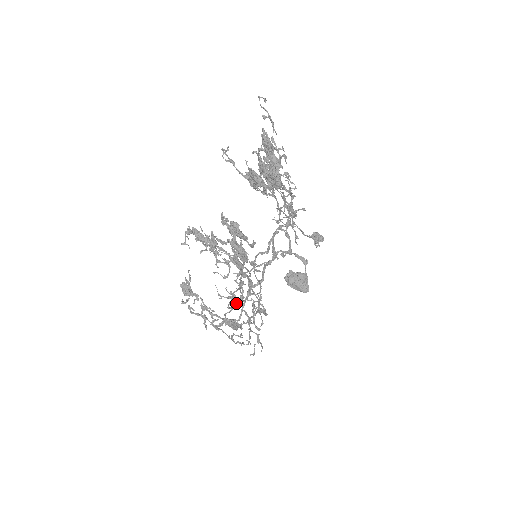
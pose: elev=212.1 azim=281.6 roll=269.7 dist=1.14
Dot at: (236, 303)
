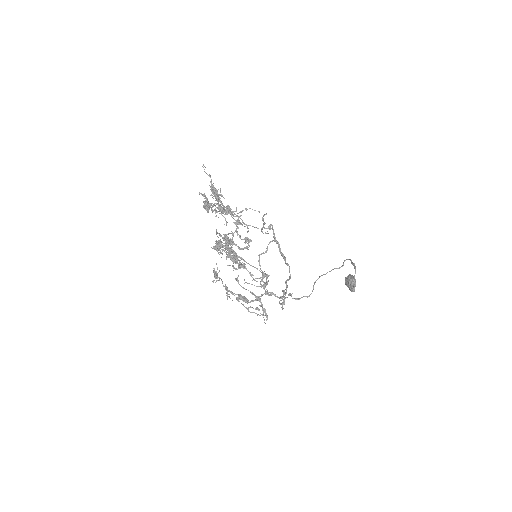
Dot at: (291, 294)
